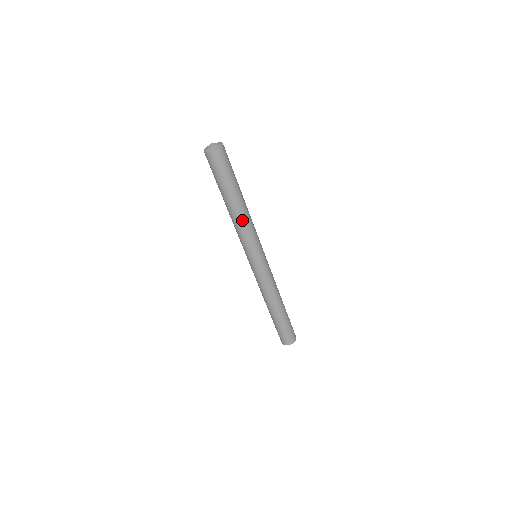
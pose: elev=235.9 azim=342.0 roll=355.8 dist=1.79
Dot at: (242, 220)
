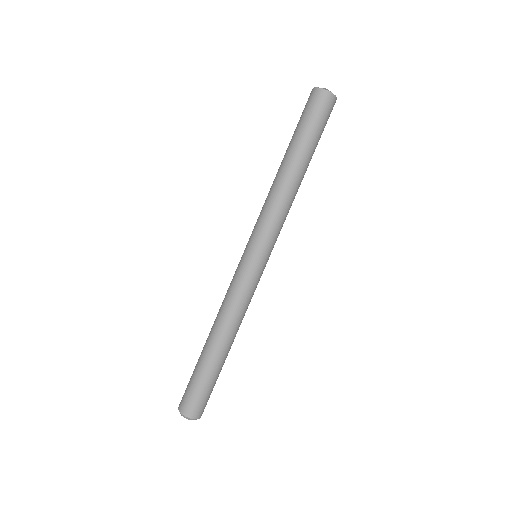
Dot at: (293, 195)
